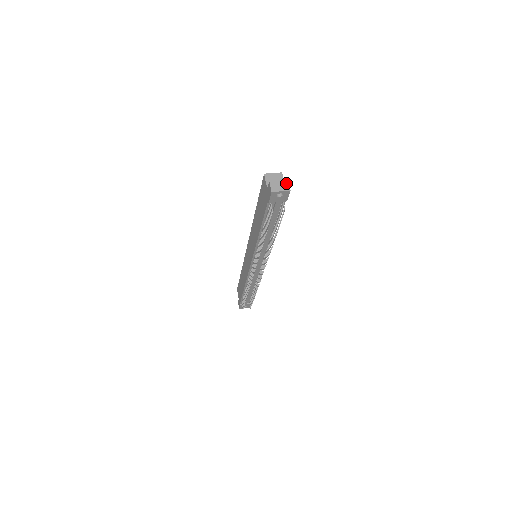
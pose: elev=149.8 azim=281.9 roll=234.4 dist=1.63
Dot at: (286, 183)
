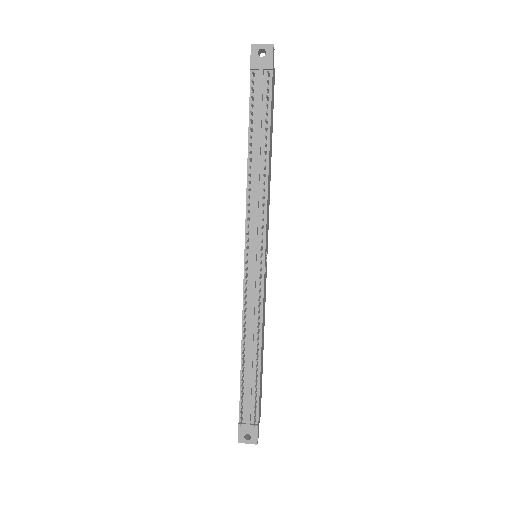
Dot at: occluded
